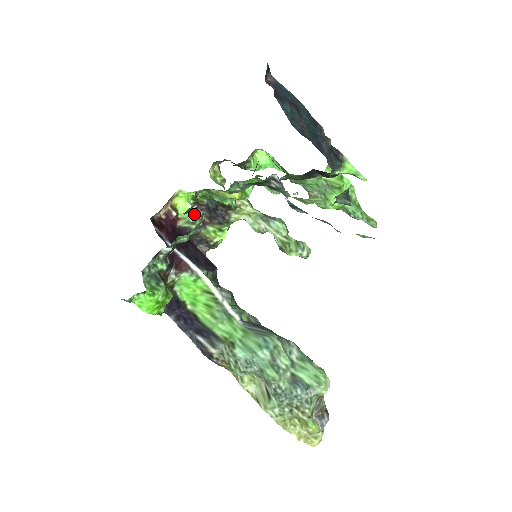
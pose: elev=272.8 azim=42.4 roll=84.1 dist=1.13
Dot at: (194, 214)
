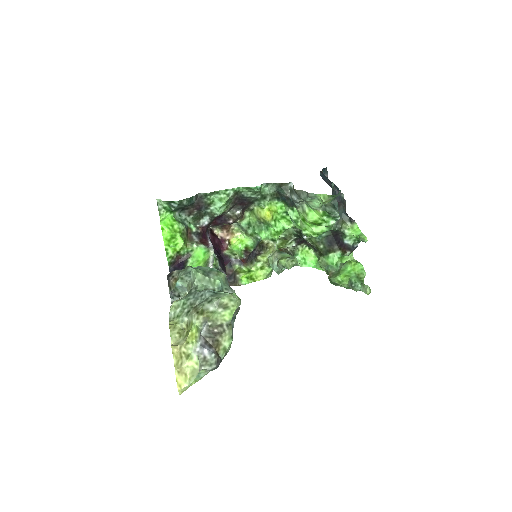
Dot at: (239, 253)
